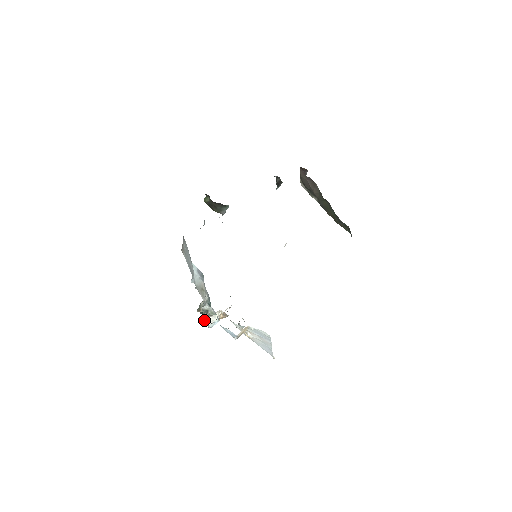
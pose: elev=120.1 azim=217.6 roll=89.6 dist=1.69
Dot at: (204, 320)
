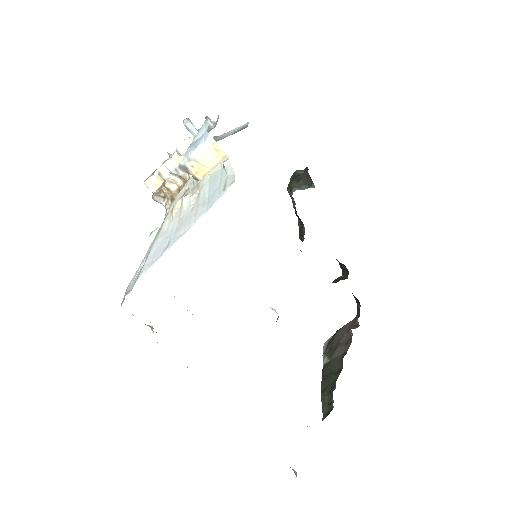
Dot at: (154, 172)
